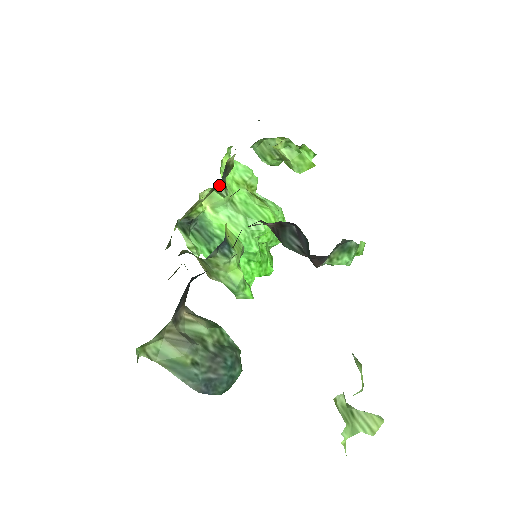
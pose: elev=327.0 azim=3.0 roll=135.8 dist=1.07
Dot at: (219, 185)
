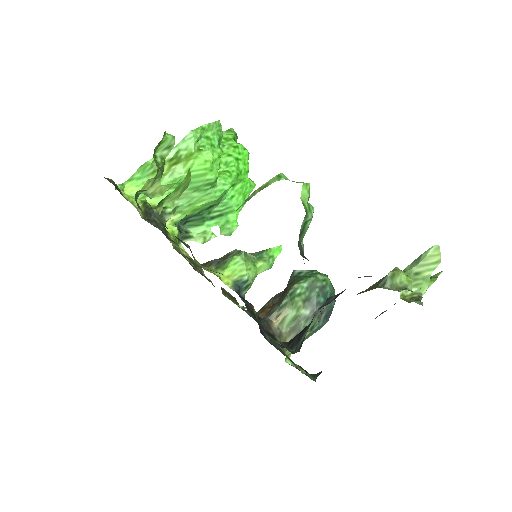
Dot at: (163, 227)
